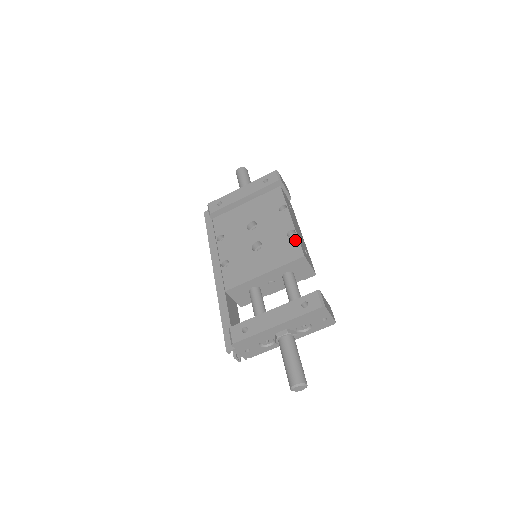
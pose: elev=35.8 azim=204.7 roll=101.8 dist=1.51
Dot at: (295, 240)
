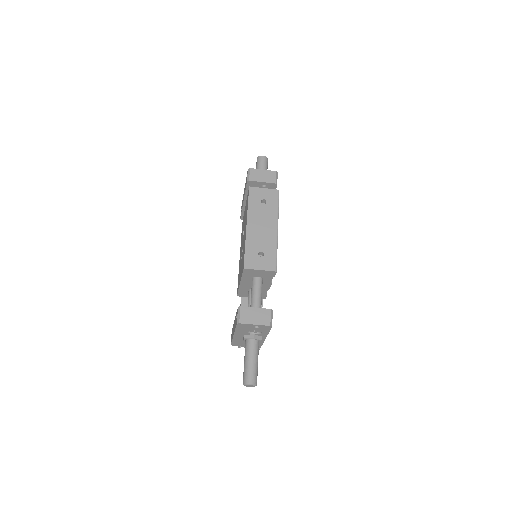
Dot at: (244, 250)
